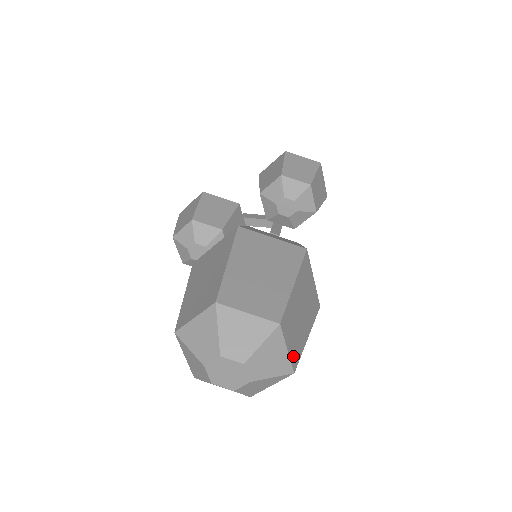
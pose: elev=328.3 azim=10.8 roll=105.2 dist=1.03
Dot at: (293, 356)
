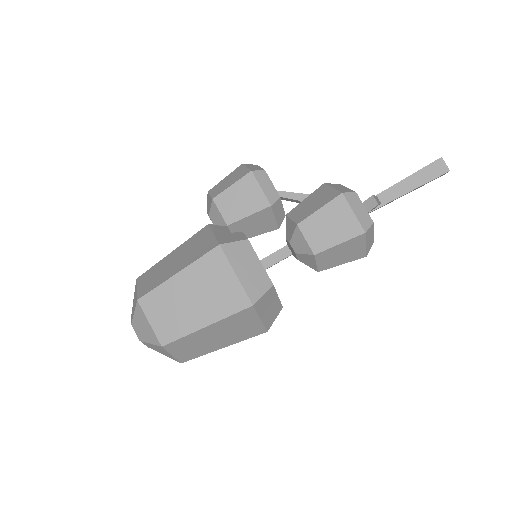
Dot at: (183, 357)
